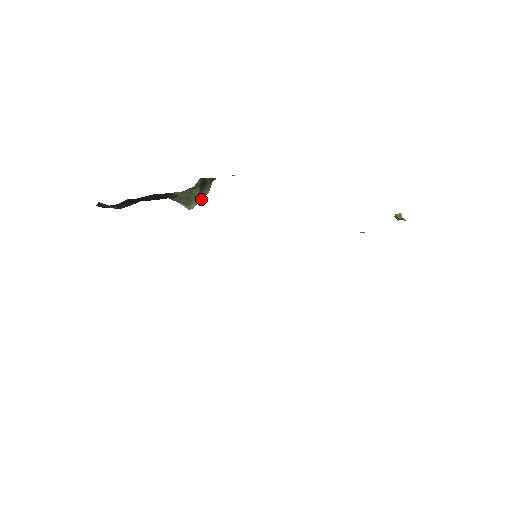
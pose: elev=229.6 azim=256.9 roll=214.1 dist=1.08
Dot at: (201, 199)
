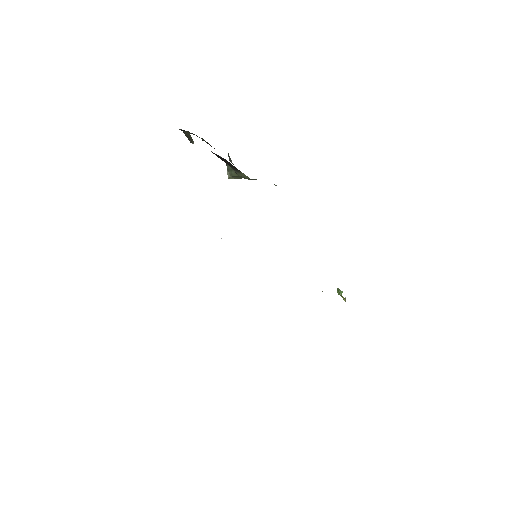
Dot at: occluded
